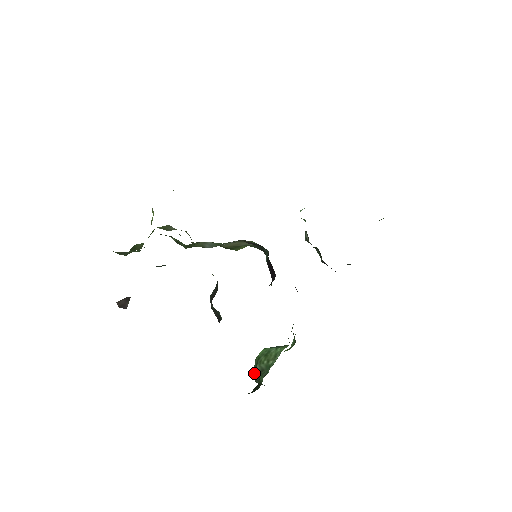
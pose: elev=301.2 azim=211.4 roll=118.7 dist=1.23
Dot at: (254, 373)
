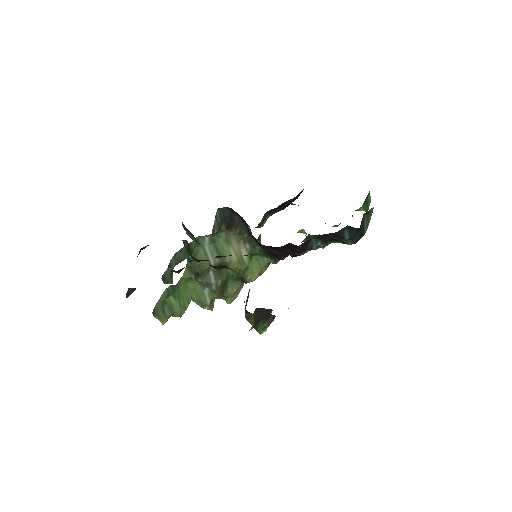
Dot at: occluded
